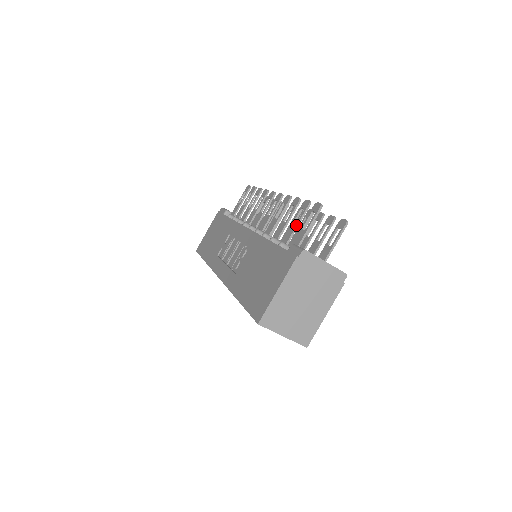
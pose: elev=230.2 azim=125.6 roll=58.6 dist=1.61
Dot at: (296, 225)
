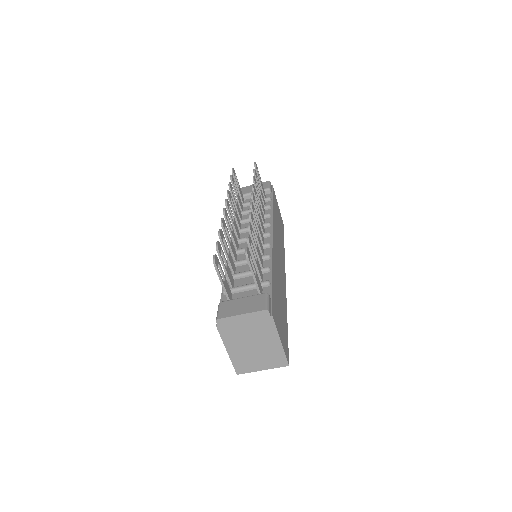
Dot at: occluded
